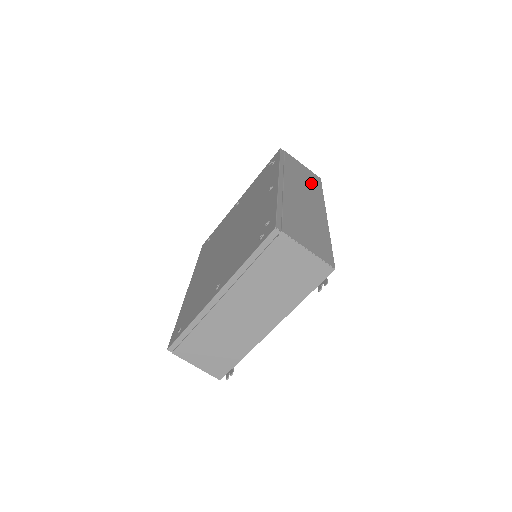
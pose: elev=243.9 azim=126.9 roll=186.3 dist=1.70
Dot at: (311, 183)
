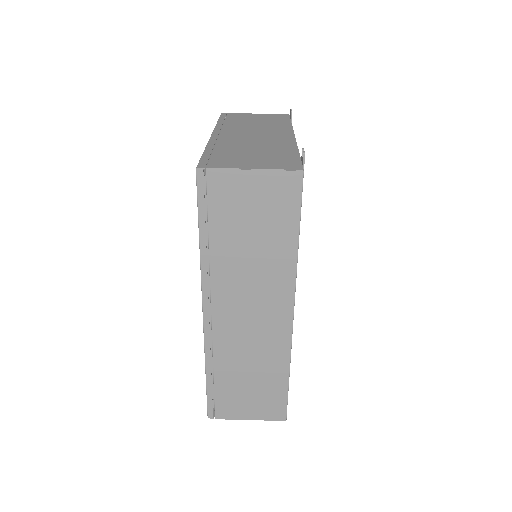
Dot at: occluded
